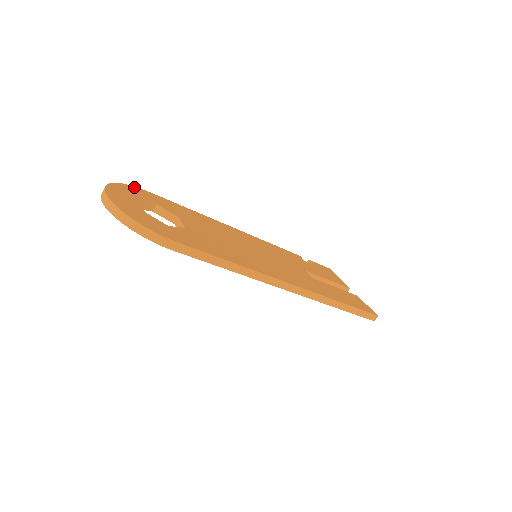
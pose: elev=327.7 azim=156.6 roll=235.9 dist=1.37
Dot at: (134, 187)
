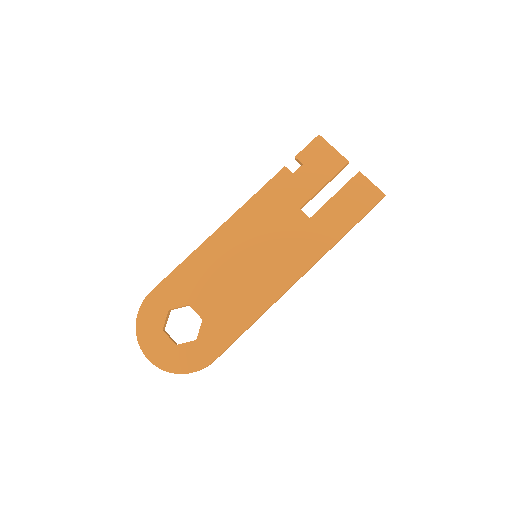
Dot at: (143, 305)
